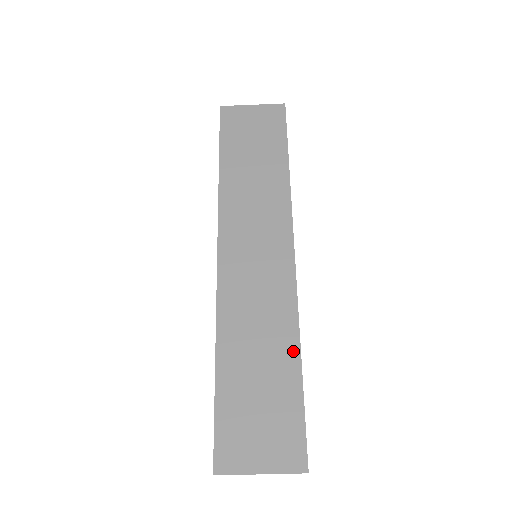
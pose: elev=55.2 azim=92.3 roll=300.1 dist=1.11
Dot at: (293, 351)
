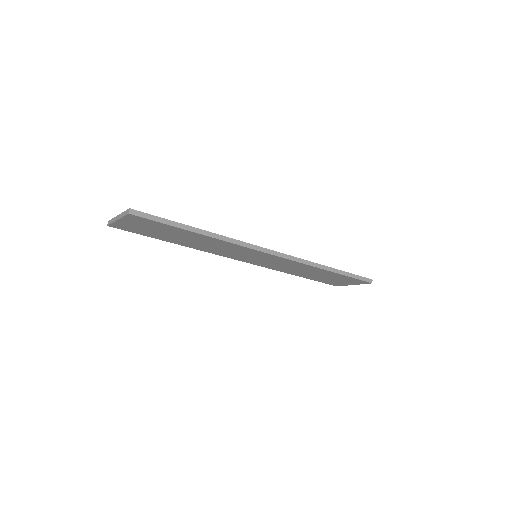
Dot at: (323, 271)
